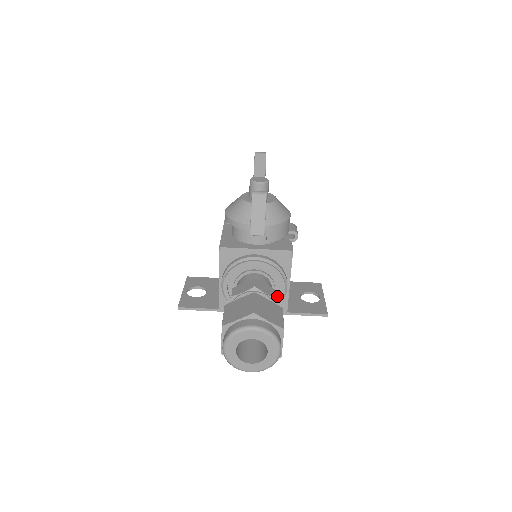
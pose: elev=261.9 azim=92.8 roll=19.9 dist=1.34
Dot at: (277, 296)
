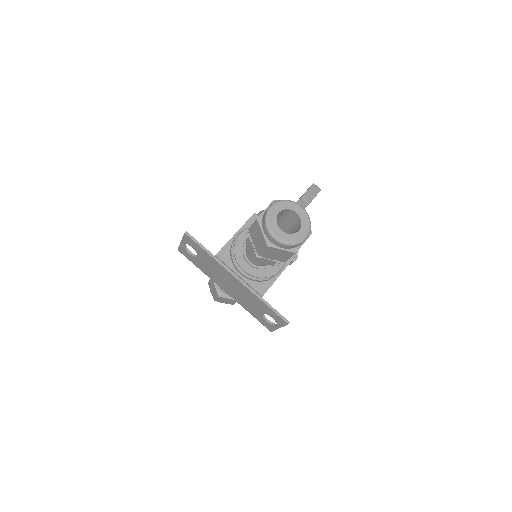
Dot at: (270, 271)
